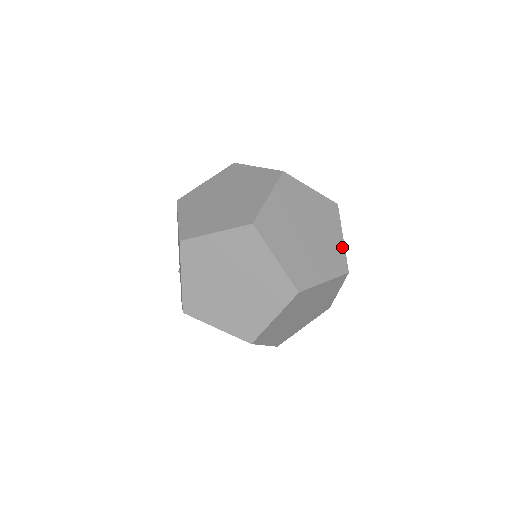
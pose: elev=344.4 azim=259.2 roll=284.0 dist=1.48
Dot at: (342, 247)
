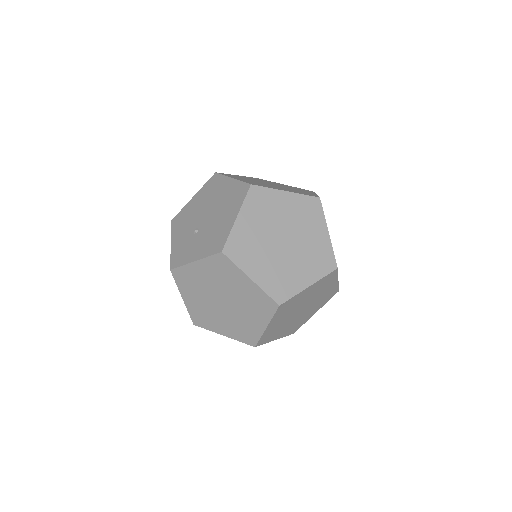
Dot at: occluded
